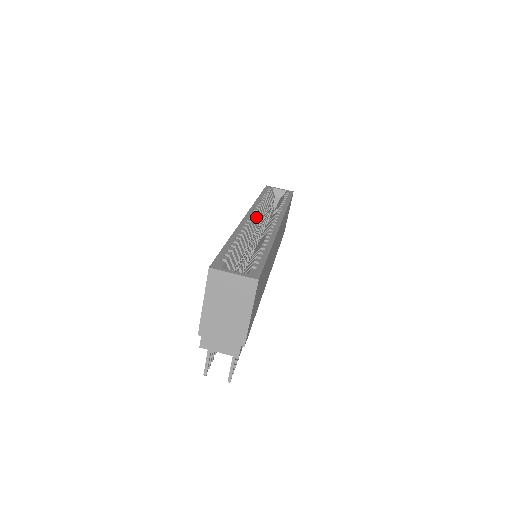
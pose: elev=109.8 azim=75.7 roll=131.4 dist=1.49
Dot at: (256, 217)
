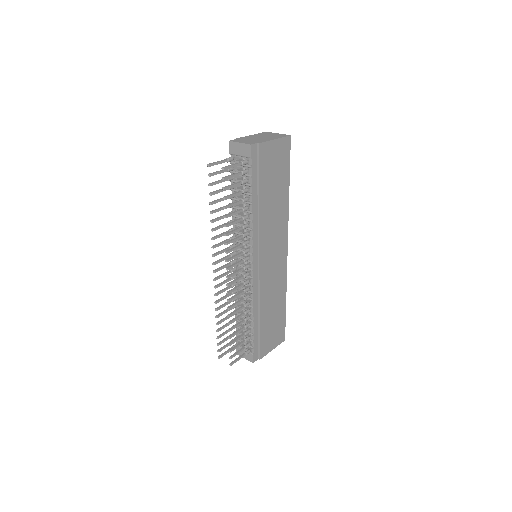
Dot at: occluded
